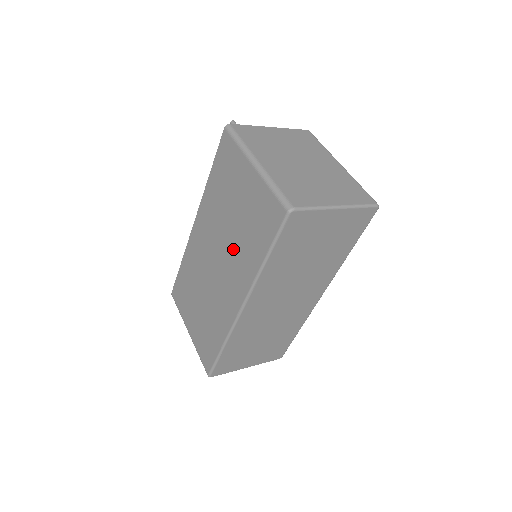
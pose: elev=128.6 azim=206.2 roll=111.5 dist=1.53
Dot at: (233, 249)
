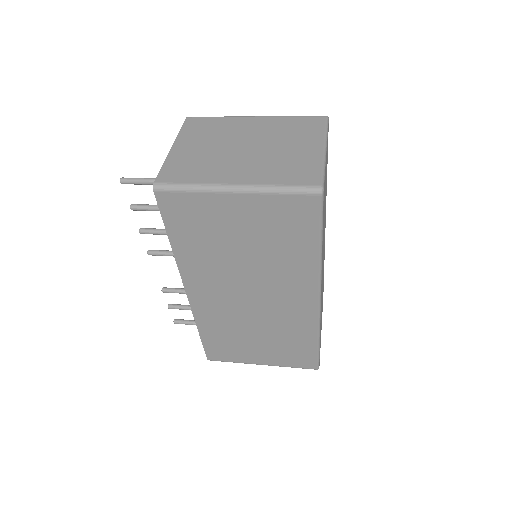
Dot at: (267, 271)
